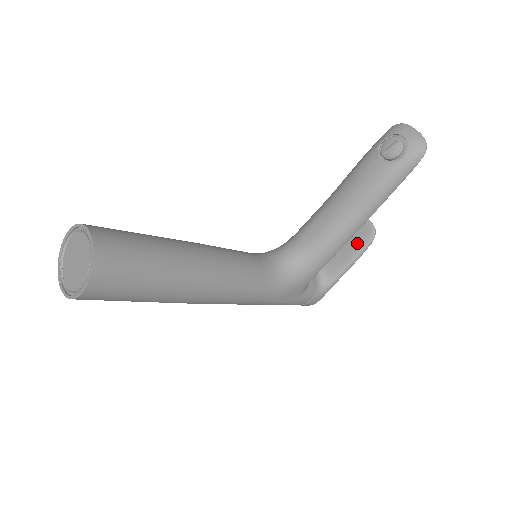
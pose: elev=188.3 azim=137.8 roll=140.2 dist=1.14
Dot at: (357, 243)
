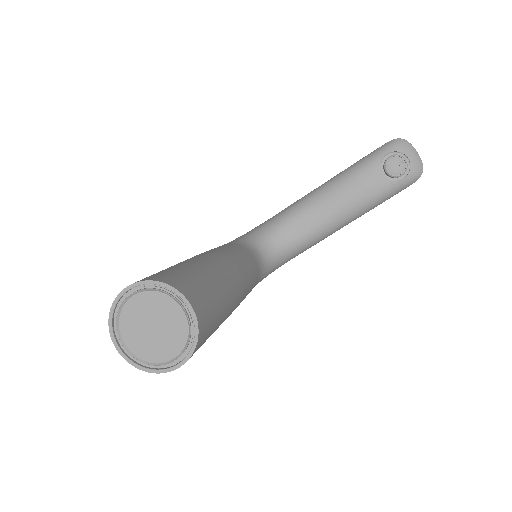
Dot at: occluded
